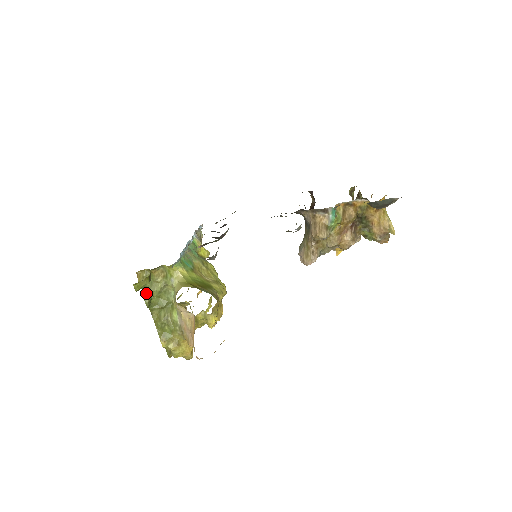
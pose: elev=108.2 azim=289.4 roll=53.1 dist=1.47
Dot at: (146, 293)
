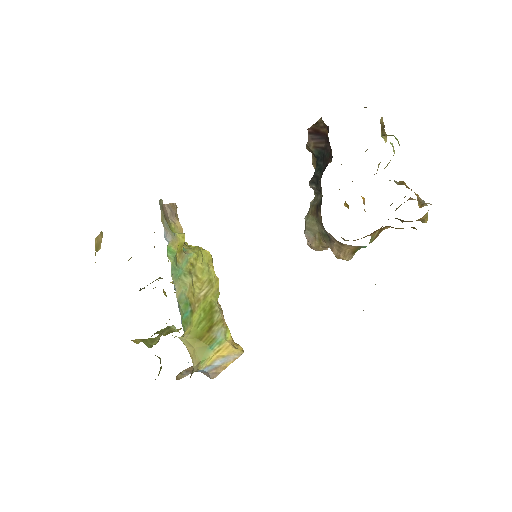
Dot at: (148, 345)
